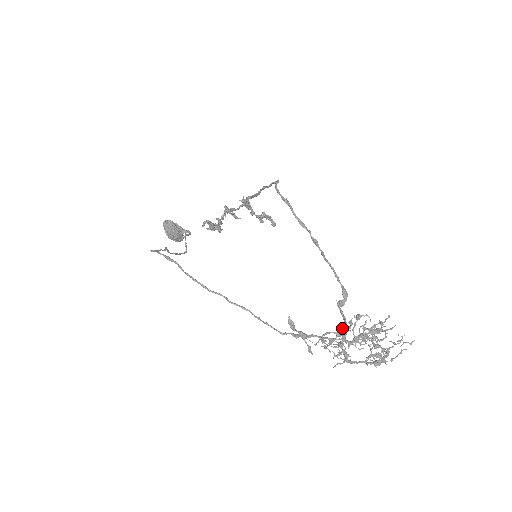
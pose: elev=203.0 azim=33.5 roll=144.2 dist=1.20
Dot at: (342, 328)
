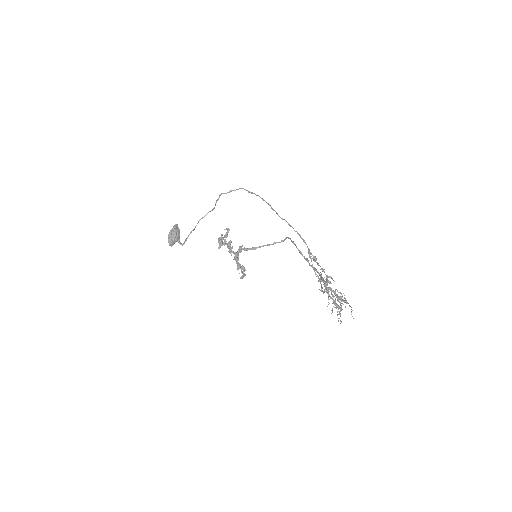
Dot at: (330, 276)
